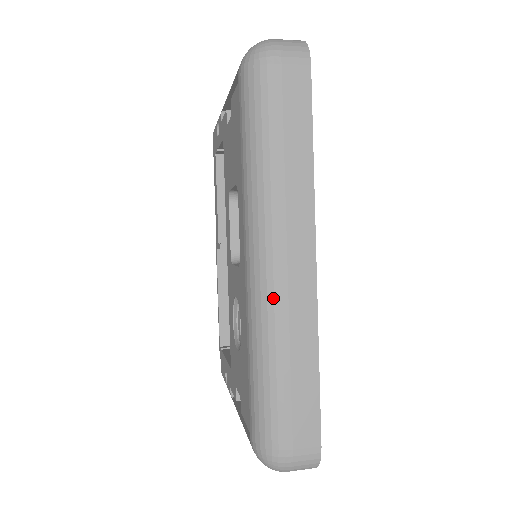
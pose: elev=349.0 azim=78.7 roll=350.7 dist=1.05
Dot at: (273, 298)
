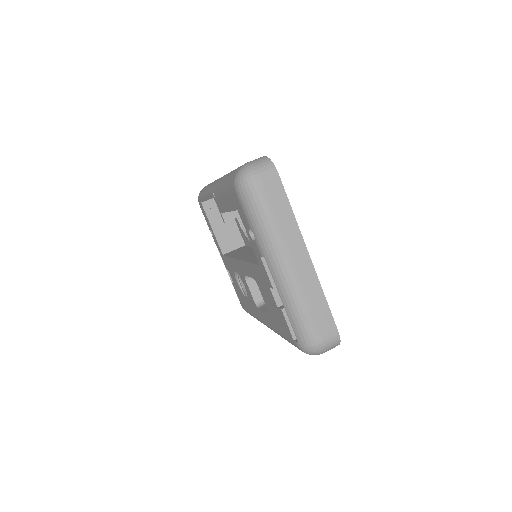
Dot at: occluded
